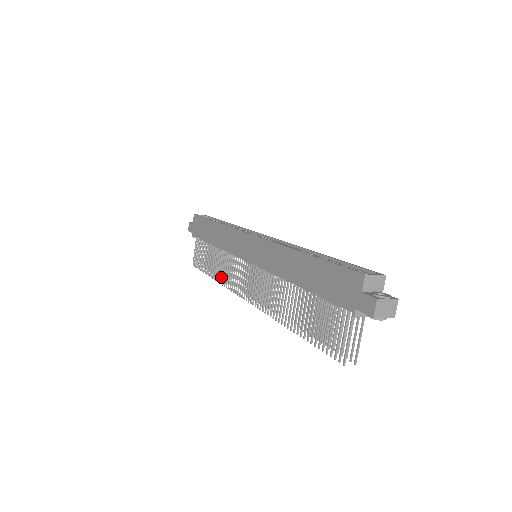
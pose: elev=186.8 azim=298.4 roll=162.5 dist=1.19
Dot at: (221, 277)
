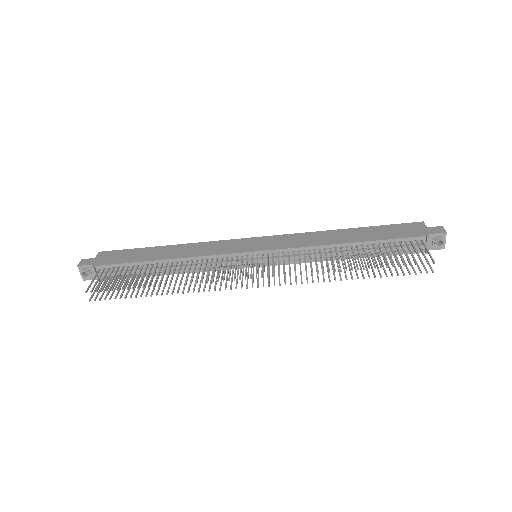
Dot at: (187, 278)
